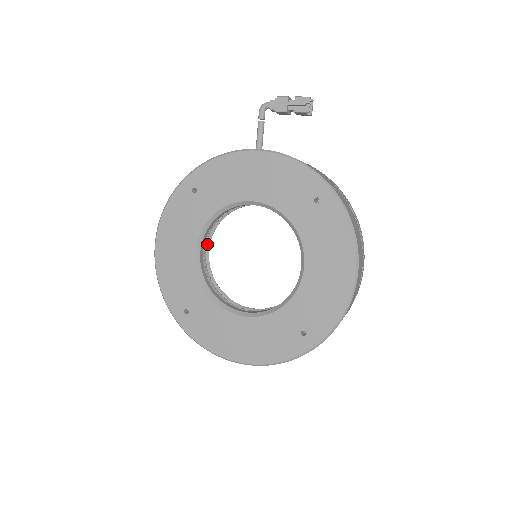
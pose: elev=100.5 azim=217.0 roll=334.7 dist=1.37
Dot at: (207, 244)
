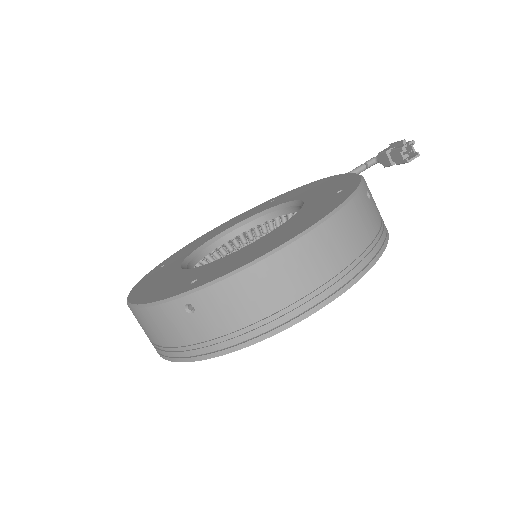
Dot at: occluded
